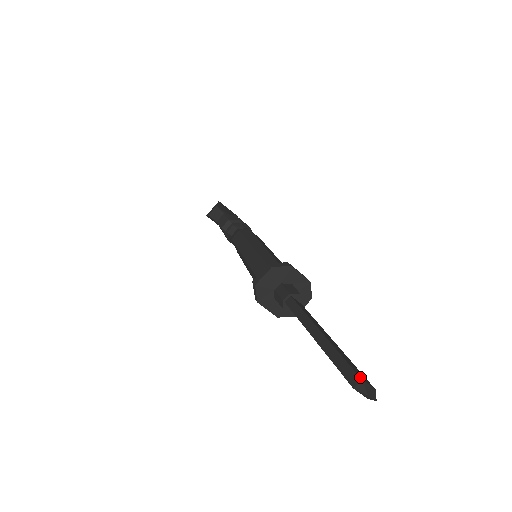
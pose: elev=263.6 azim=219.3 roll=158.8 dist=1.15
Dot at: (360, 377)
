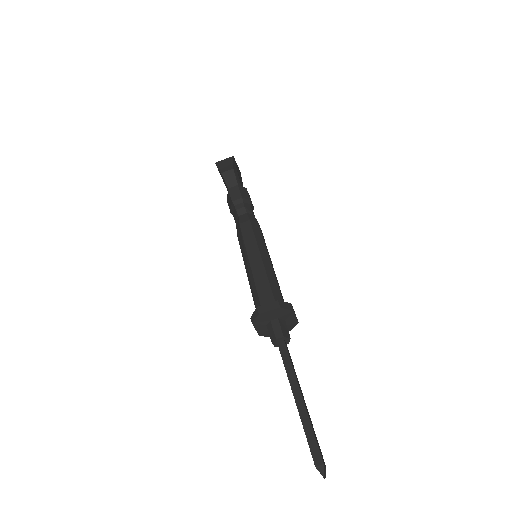
Dot at: (323, 461)
